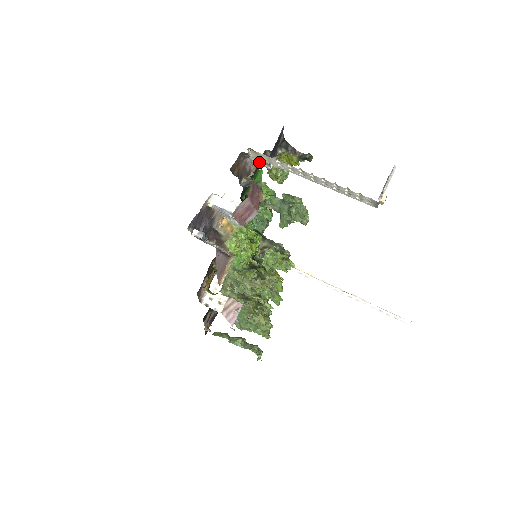
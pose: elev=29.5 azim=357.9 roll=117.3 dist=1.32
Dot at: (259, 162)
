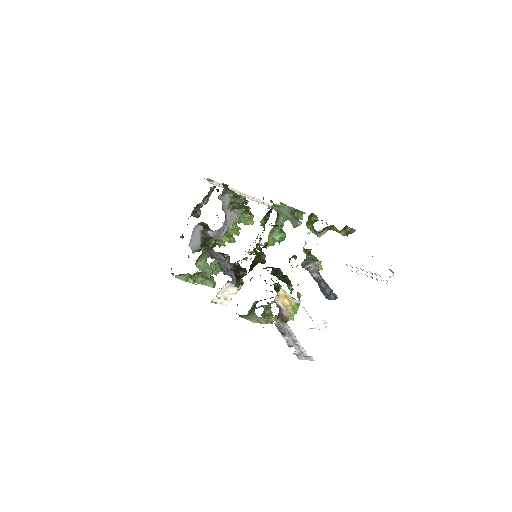
Dot at: occluded
